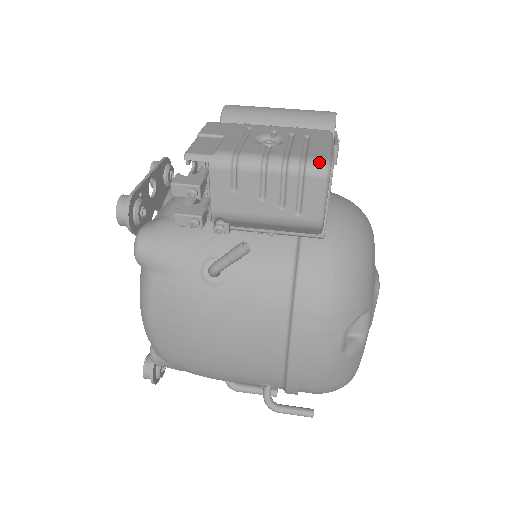
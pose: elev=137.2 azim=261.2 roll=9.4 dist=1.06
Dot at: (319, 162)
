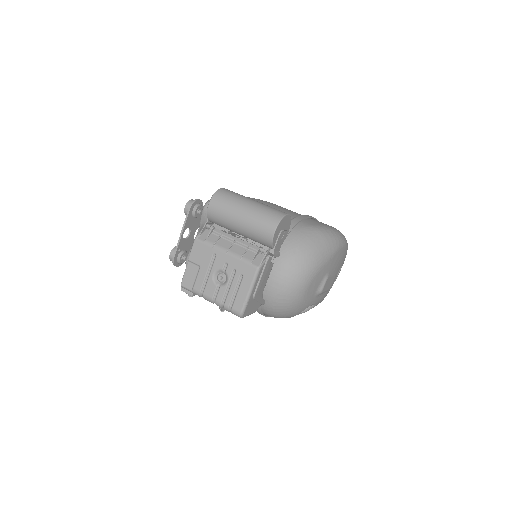
Dot at: (236, 313)
